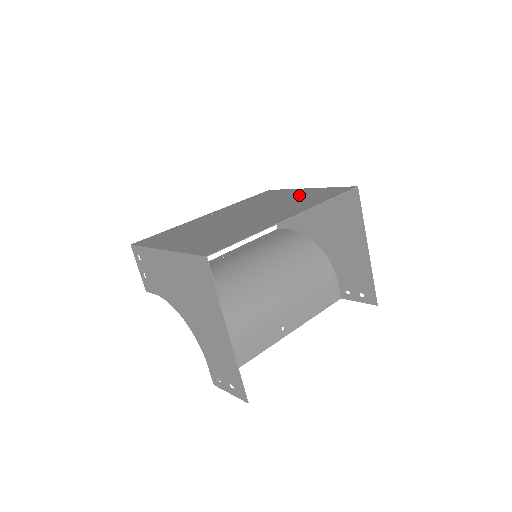
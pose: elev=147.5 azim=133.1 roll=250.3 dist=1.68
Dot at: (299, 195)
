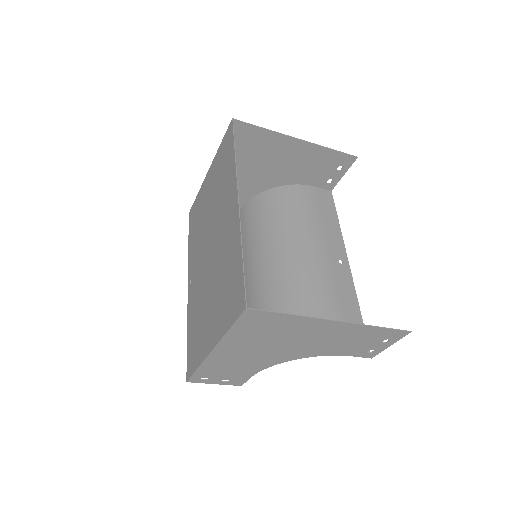
Dot at: (212, 184)
